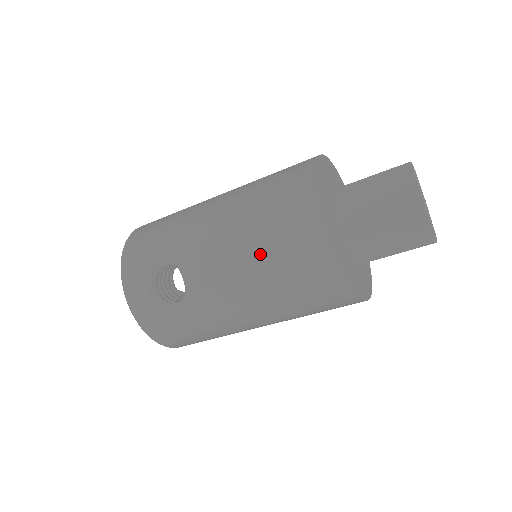
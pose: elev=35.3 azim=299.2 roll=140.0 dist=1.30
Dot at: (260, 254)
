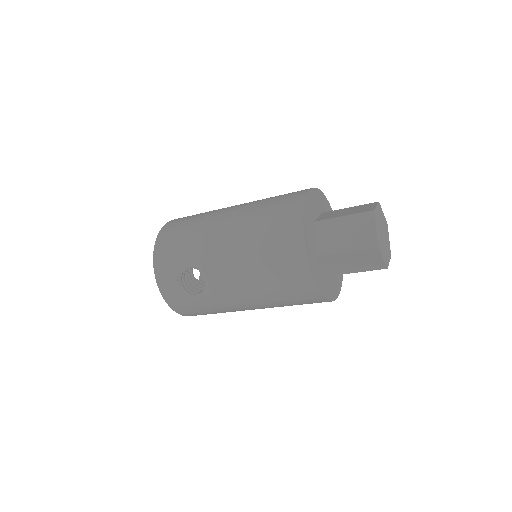
Dot at: (259, 272)
